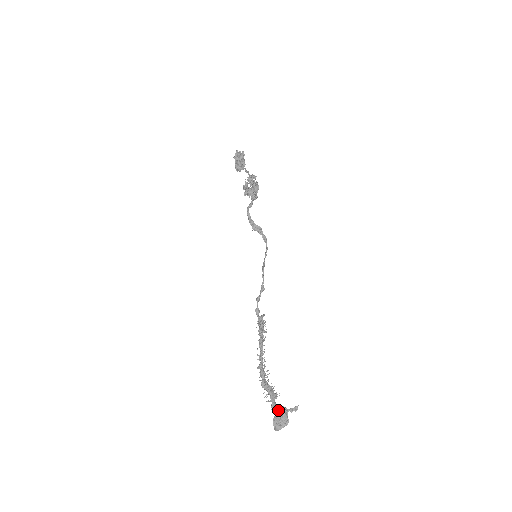
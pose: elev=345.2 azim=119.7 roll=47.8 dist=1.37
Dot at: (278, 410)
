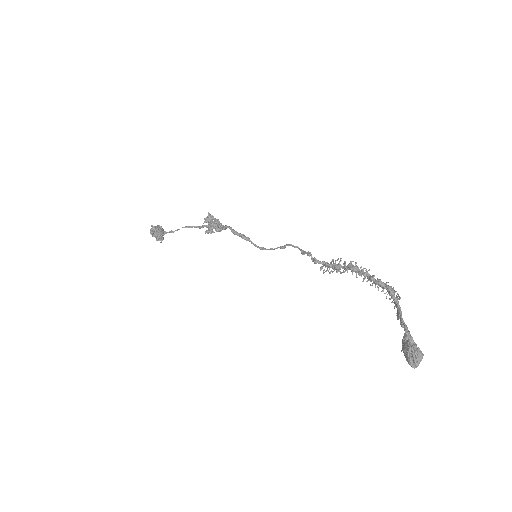
Dot at: (409, 331)
